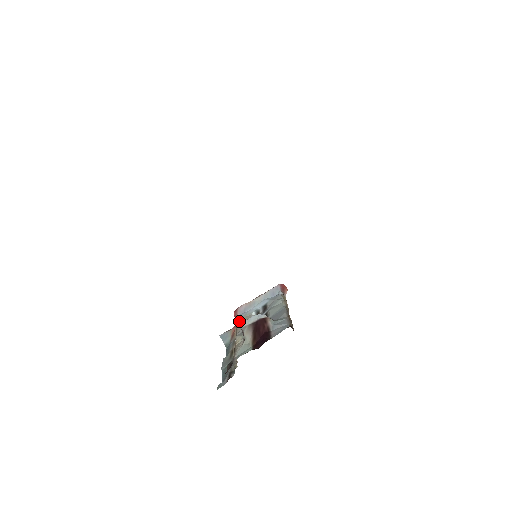
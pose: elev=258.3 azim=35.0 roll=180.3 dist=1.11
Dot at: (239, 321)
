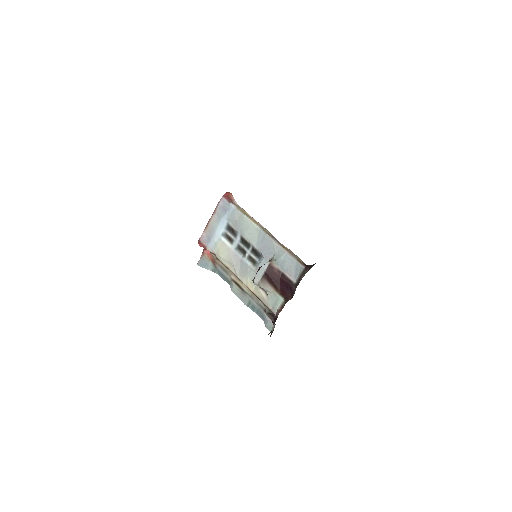
Dot at: (218, 256)
